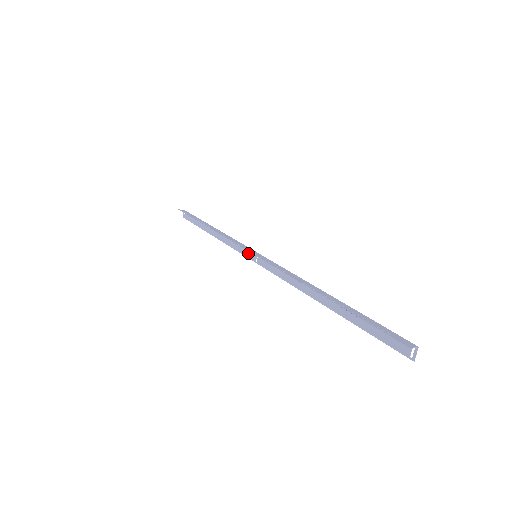
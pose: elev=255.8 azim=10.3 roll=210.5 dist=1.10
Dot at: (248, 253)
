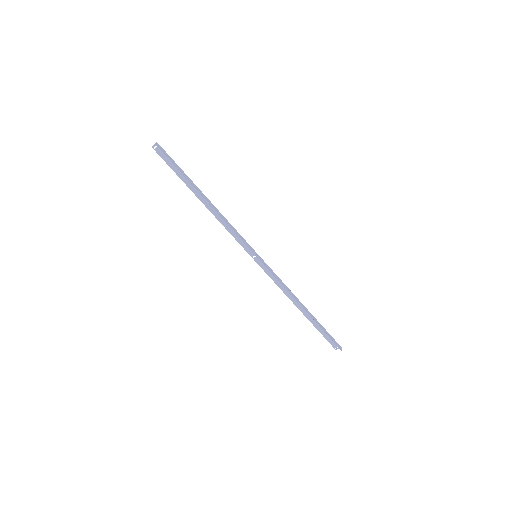
Dot at: (247, 247)
